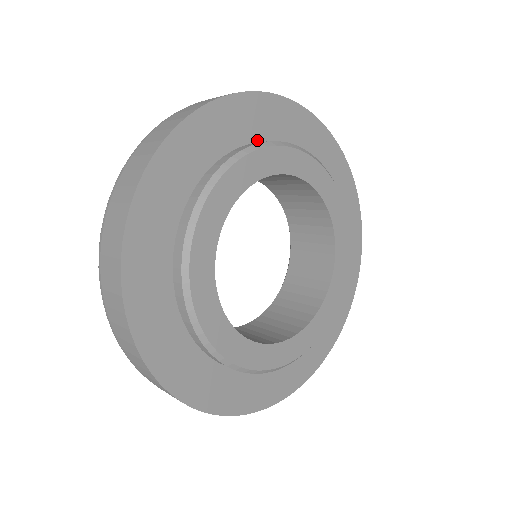
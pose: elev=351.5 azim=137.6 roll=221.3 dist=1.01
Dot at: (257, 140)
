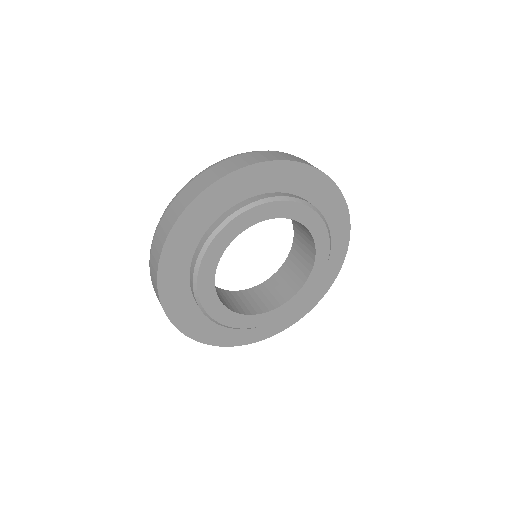
Dot at: (229, 207)
